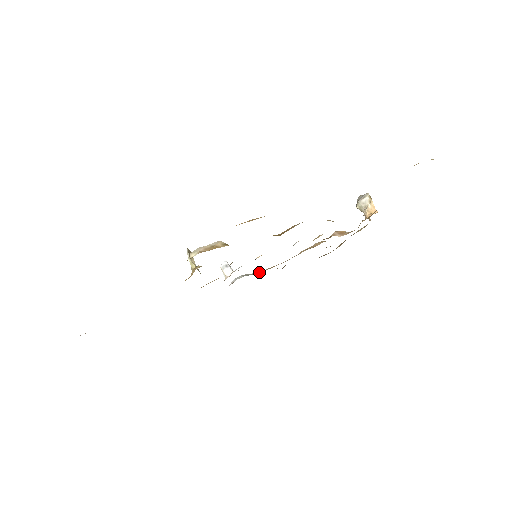
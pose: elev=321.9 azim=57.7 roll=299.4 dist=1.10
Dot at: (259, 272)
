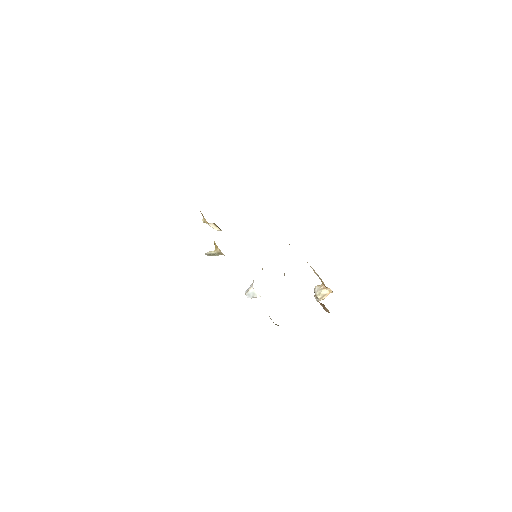
Dot at: occluded
